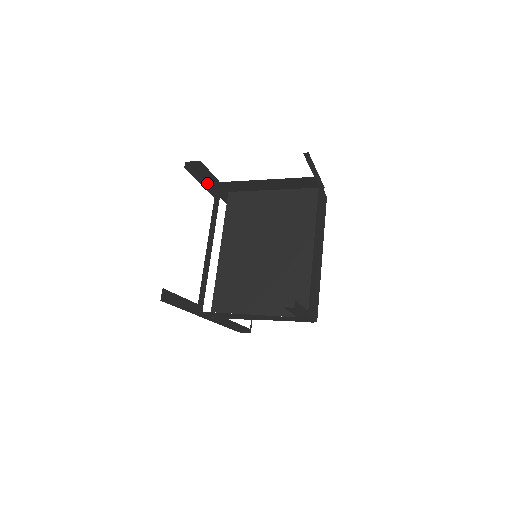
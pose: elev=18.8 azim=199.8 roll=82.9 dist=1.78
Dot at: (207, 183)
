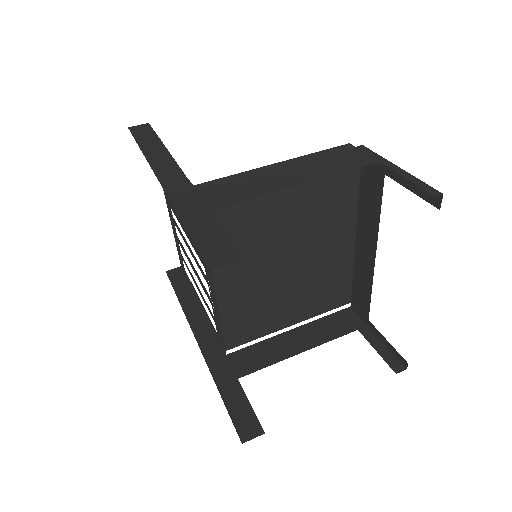
Dot at: (181, 217)
